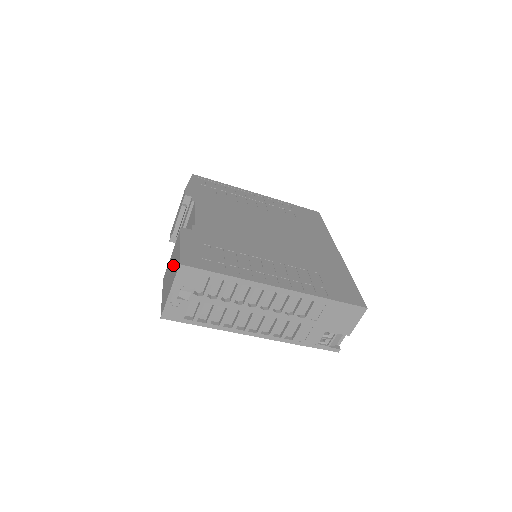
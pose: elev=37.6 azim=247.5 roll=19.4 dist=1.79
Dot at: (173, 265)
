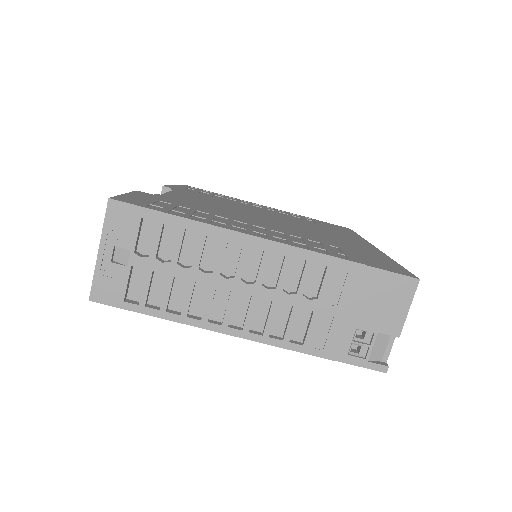
Dot at: occluded
